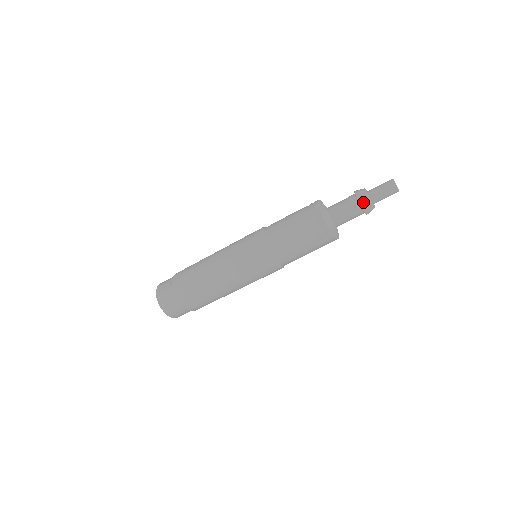
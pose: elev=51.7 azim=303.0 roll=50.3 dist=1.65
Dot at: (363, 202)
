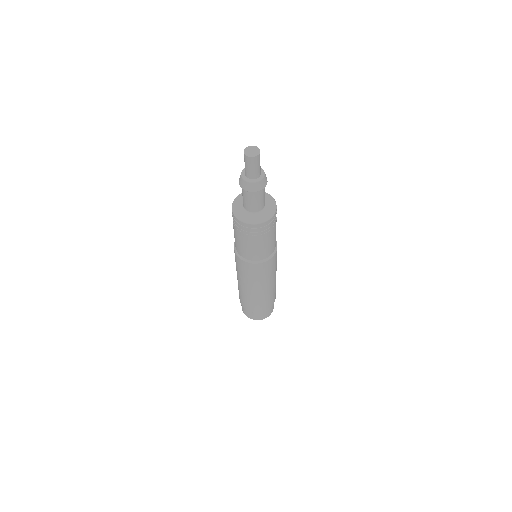
Dot at: (240, 182)
